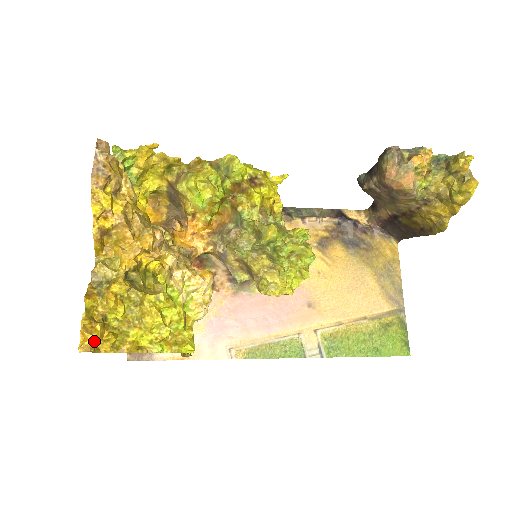
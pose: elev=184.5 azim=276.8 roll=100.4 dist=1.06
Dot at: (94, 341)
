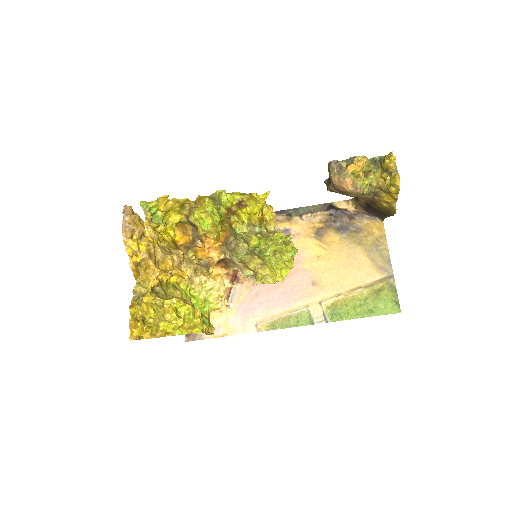
Dot at: (138, 333)
